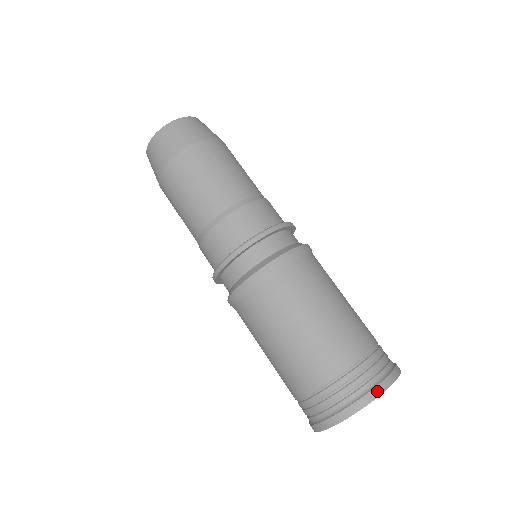
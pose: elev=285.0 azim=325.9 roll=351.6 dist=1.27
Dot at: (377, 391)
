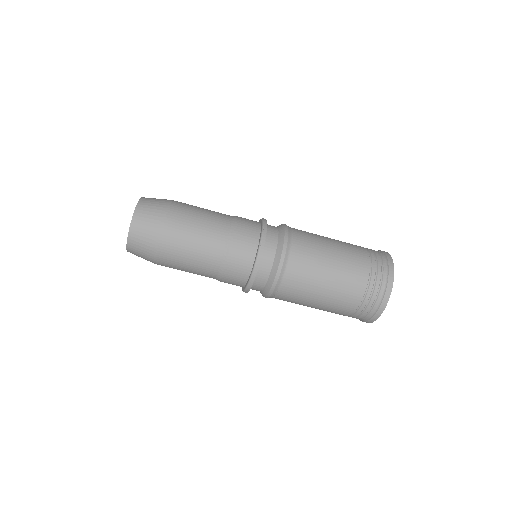
Dot at: (385, 300)
